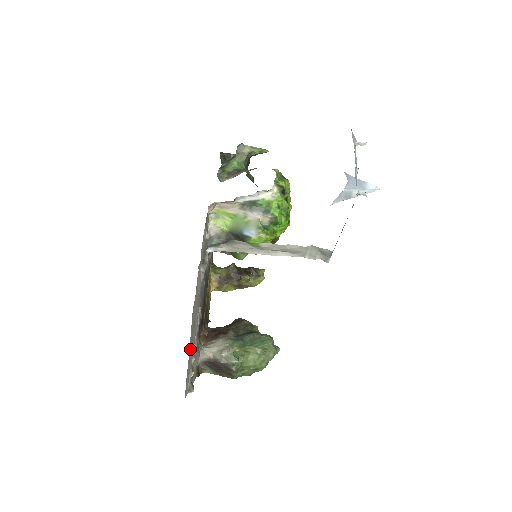
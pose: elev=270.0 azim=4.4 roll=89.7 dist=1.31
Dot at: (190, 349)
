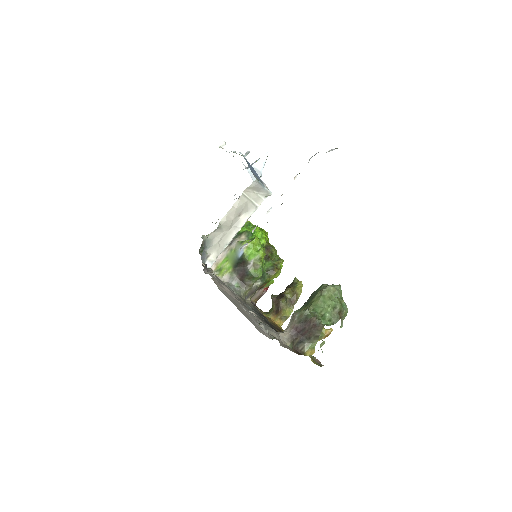
Dot at: (241, 311)
